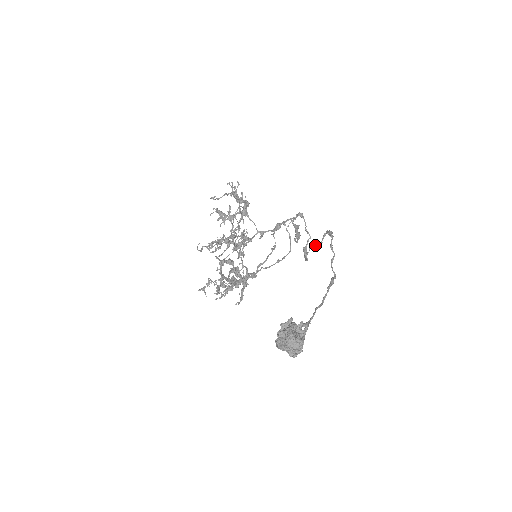
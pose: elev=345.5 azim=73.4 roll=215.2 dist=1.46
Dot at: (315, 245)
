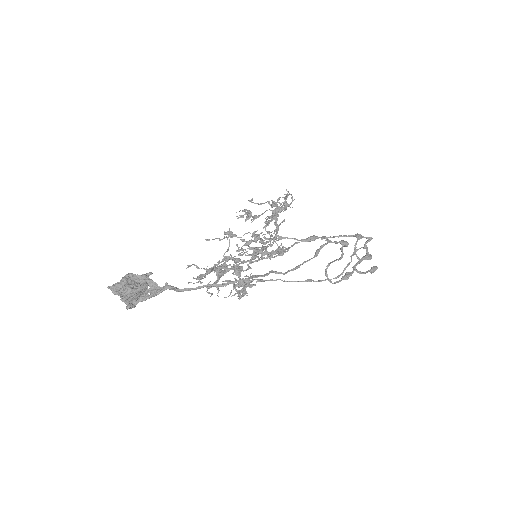
Dot at: (334, 260)
